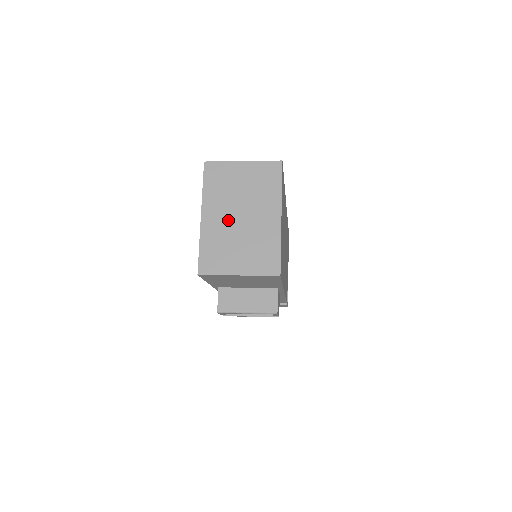
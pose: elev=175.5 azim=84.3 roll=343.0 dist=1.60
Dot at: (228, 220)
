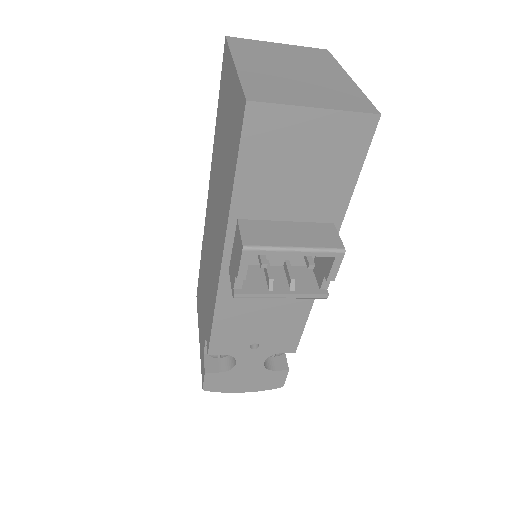
Dot at: (277, 70)
